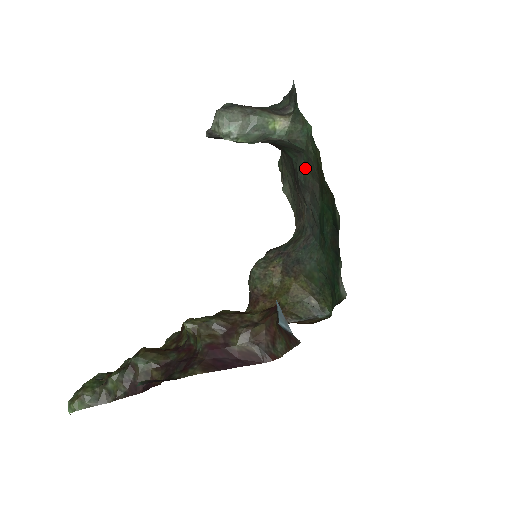
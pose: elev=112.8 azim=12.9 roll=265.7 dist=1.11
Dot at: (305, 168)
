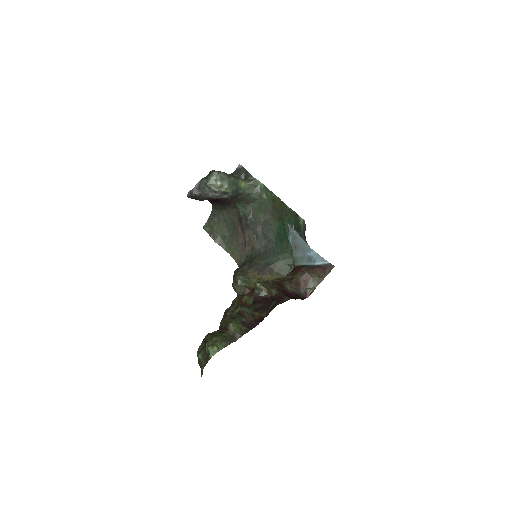
Dot at: (255, 211)
